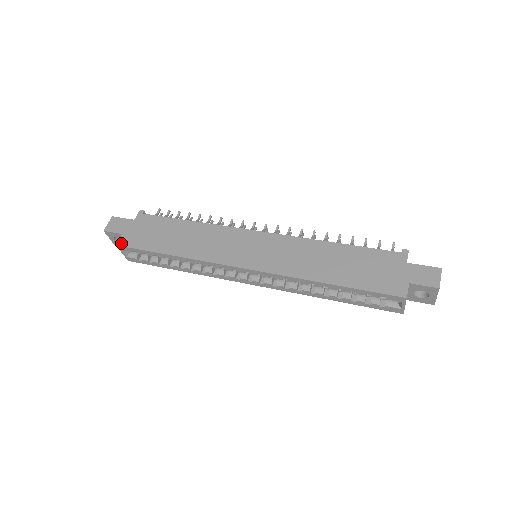
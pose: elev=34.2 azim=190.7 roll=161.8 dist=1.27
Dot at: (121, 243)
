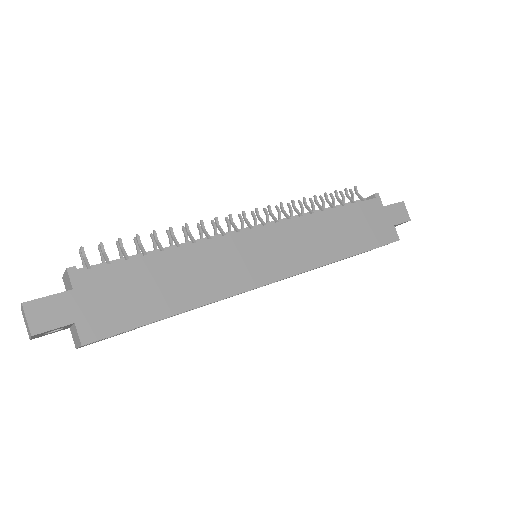
Dot at: (88, 338)
